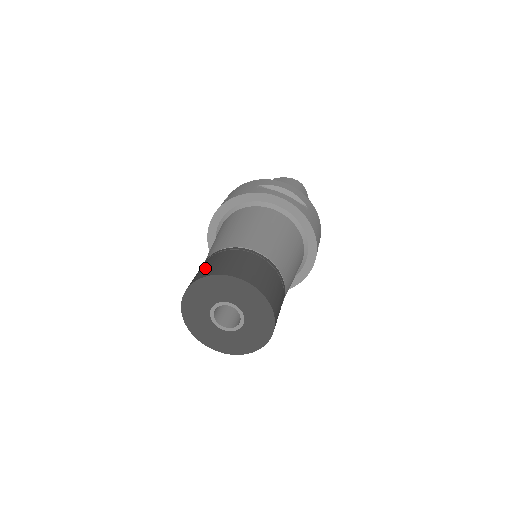
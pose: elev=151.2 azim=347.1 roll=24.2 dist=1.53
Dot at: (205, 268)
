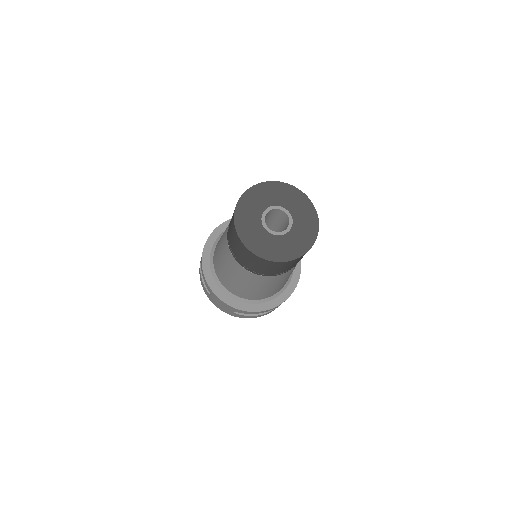
Dot at: occluded
